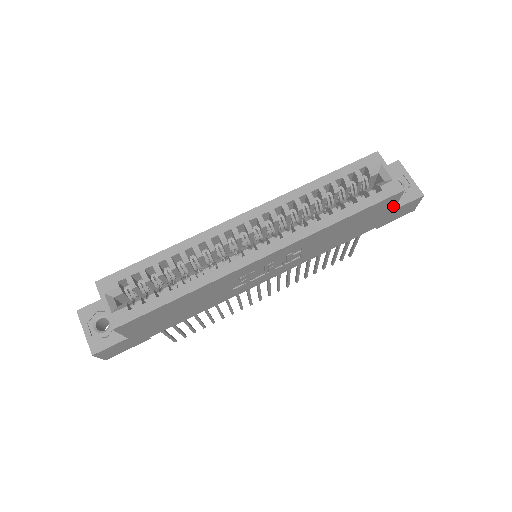
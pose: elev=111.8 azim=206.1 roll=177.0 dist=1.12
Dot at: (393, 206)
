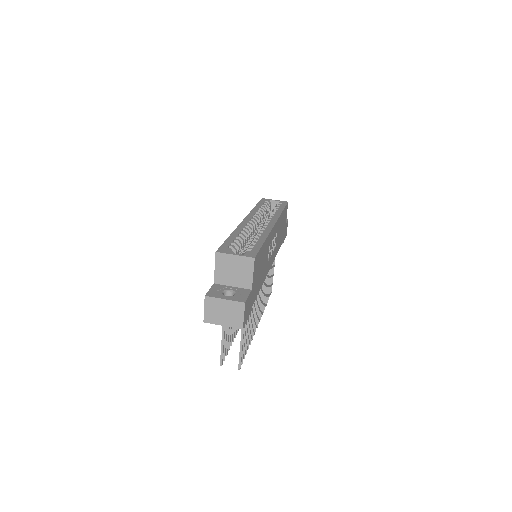
Dot at: occluded
